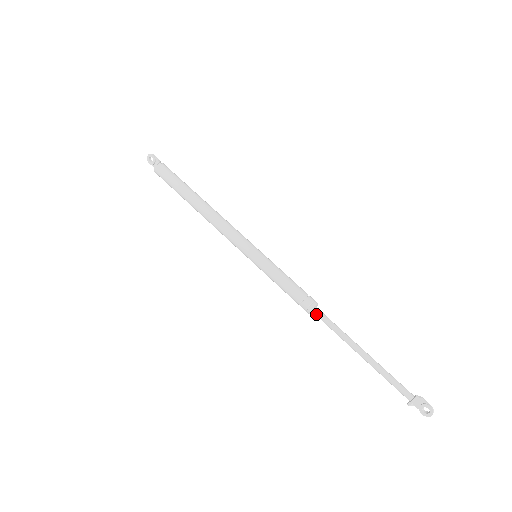
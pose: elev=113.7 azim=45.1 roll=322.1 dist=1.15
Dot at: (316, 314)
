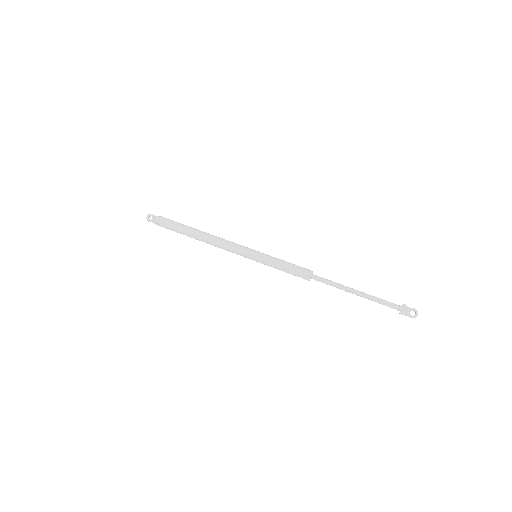
Dot at: (315, 277)
